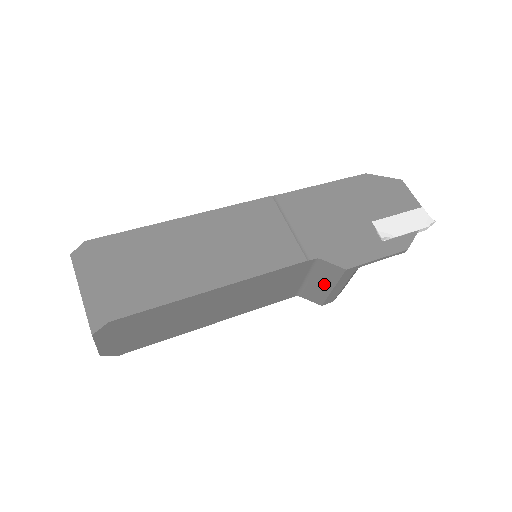
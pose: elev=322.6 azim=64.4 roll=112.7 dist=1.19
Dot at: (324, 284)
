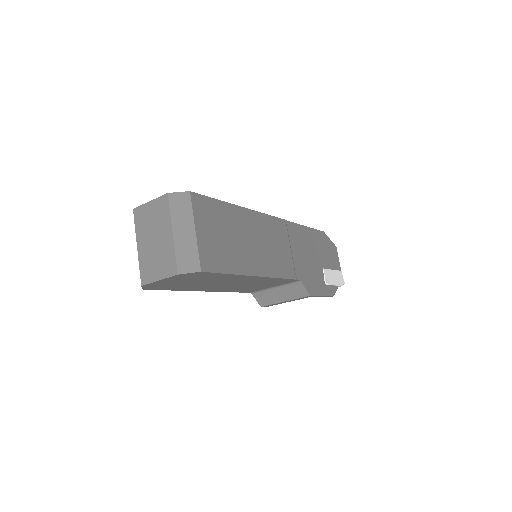
Dot at: (282, 296)
